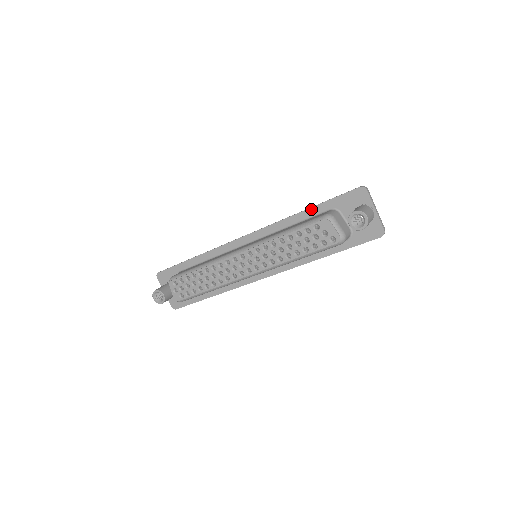
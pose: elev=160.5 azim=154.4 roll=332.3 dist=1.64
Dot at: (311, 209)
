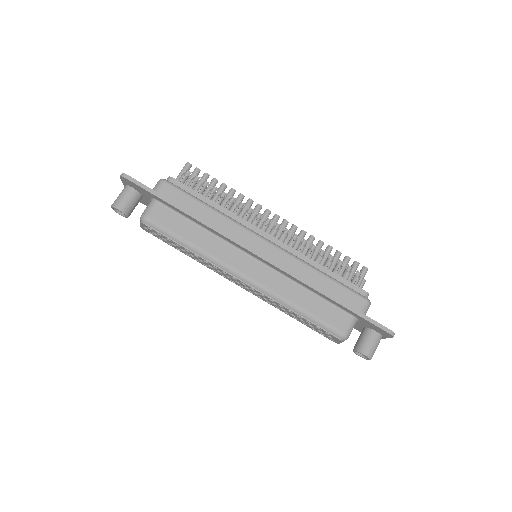
Dot at: (338, 304)
